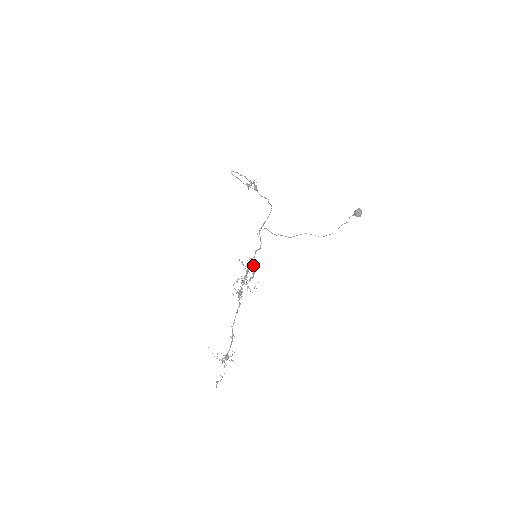
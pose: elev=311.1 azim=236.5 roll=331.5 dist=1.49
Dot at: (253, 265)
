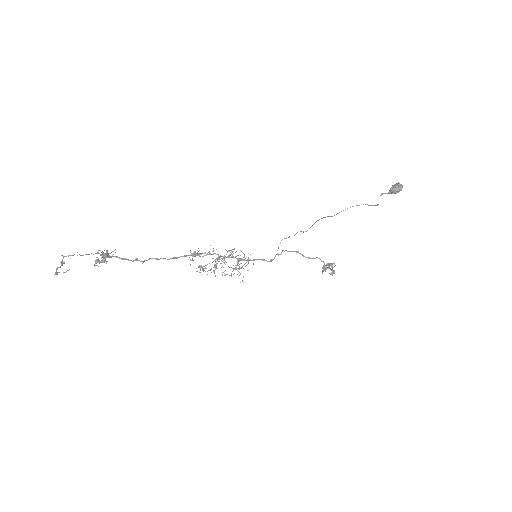
Dot at: occluded
